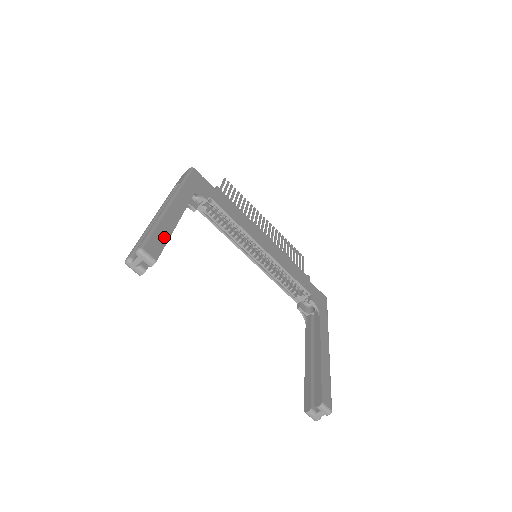
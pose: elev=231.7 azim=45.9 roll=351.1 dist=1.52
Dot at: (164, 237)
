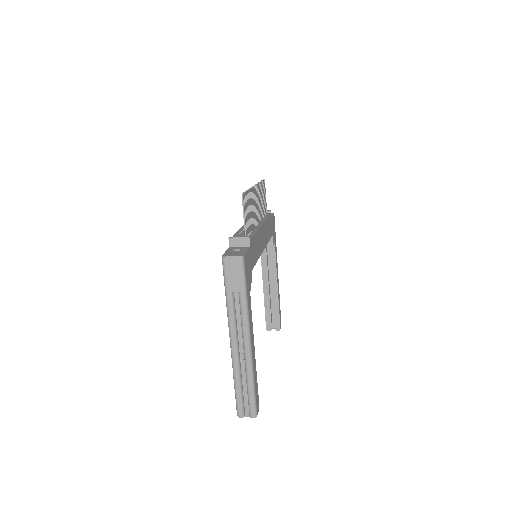
Dot at: (257, 384)
